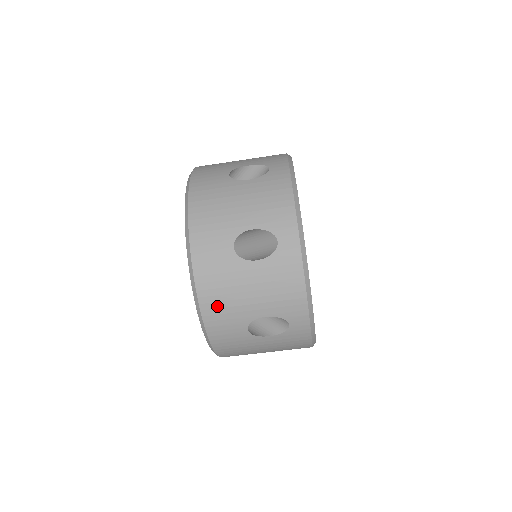
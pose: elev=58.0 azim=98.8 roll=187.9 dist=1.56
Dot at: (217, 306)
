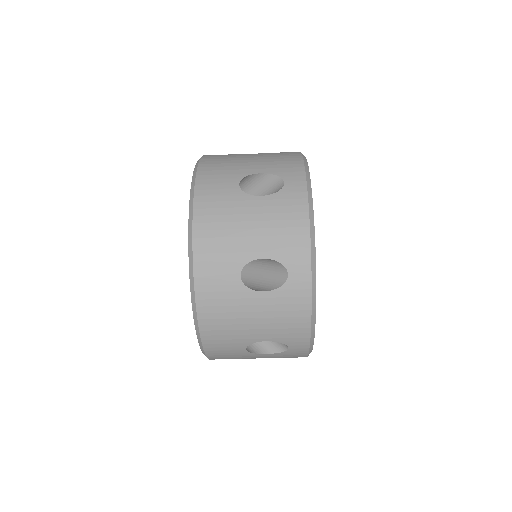
Dot at: occluded
